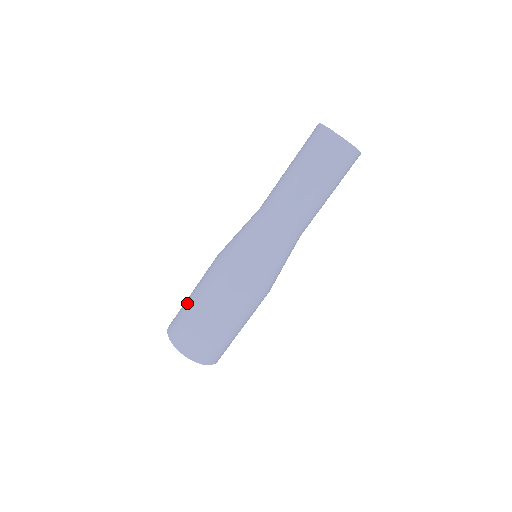
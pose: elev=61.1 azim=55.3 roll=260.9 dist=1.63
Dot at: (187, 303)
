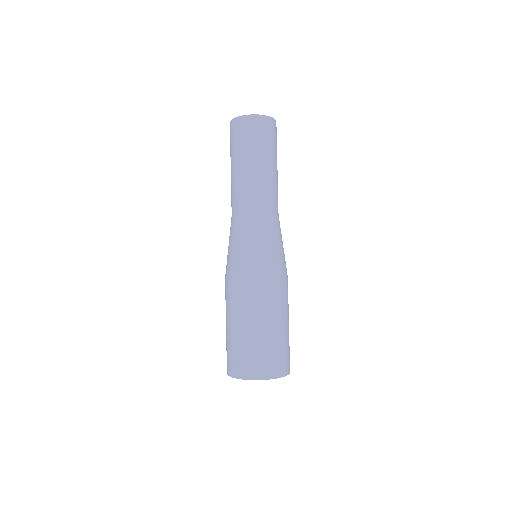
Dot at: (226, 334)
